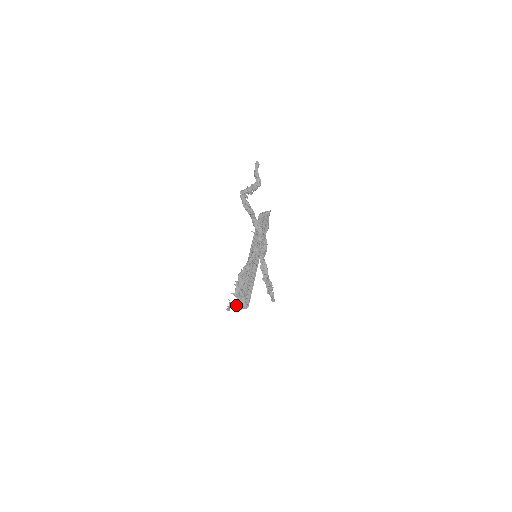
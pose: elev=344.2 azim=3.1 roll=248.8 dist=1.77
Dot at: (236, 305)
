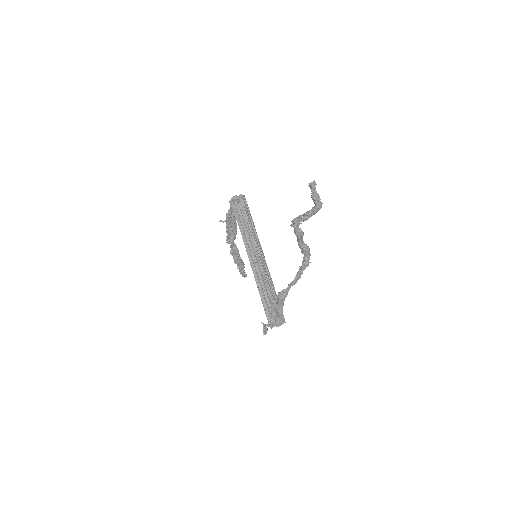
Dot at: (272, 325)
